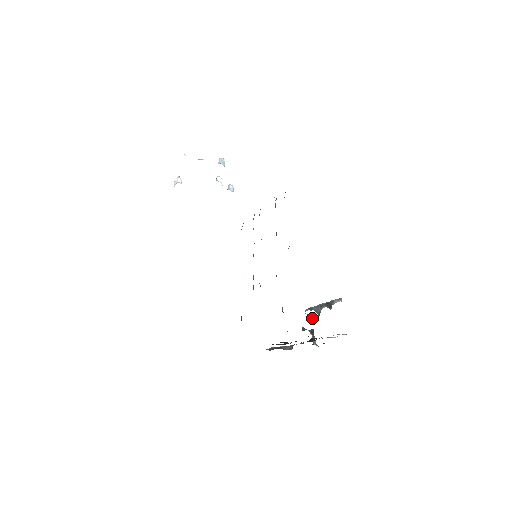
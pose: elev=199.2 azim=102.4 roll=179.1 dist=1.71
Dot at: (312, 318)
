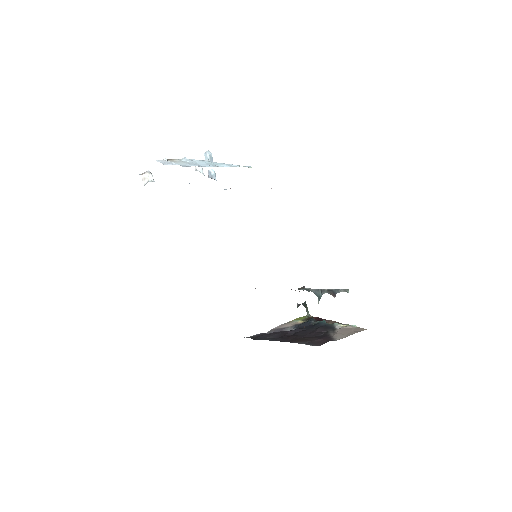
Dot at: (303, 290)
